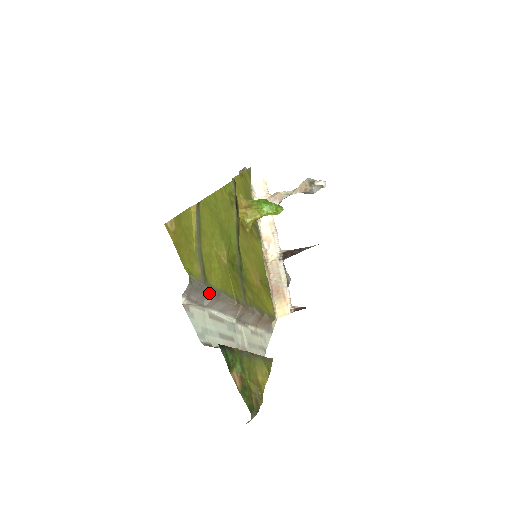
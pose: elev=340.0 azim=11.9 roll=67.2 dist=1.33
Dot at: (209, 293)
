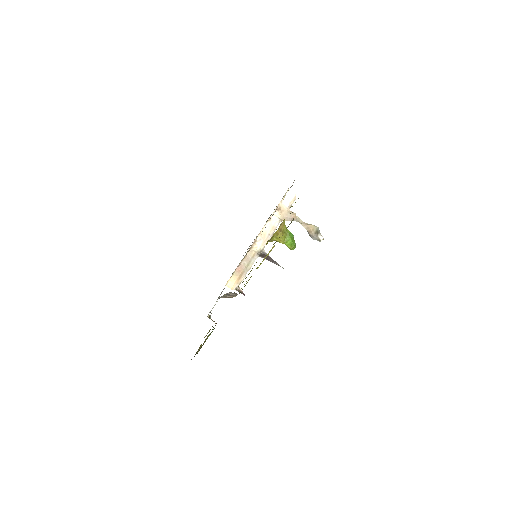
Dot at: (237, 294)
